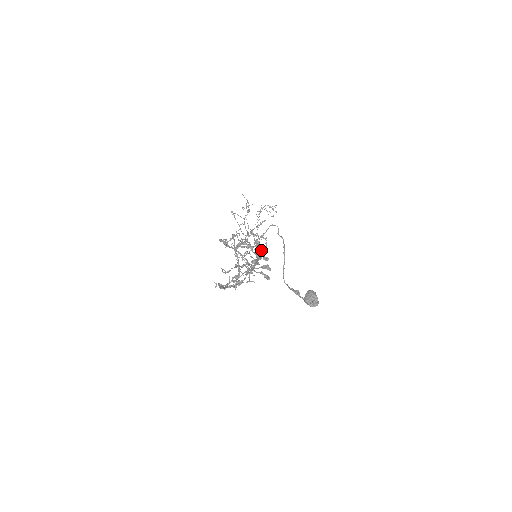
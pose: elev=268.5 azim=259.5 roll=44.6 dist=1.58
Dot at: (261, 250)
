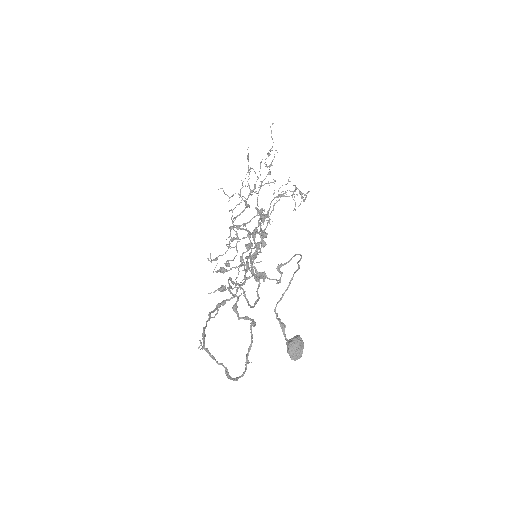
Dot at: occluded
